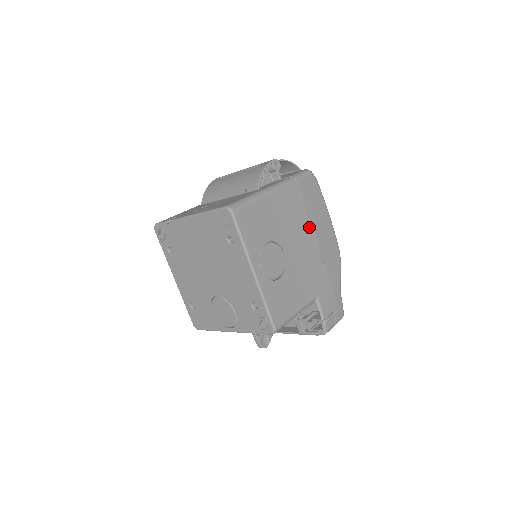
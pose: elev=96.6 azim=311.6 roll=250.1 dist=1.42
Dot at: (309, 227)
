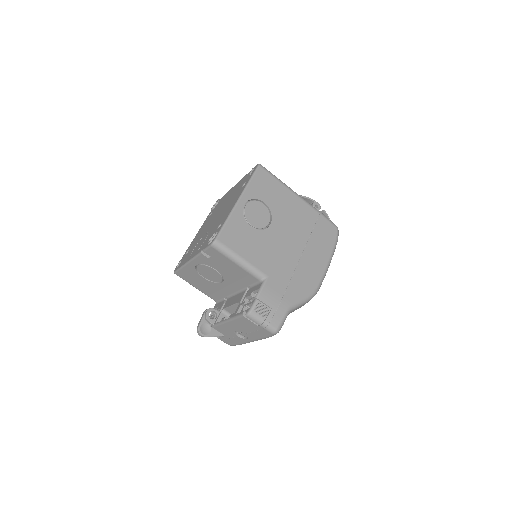
Dot at: (304, 241)
